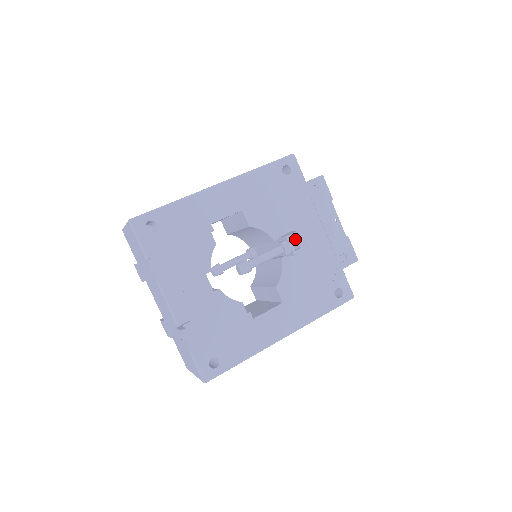
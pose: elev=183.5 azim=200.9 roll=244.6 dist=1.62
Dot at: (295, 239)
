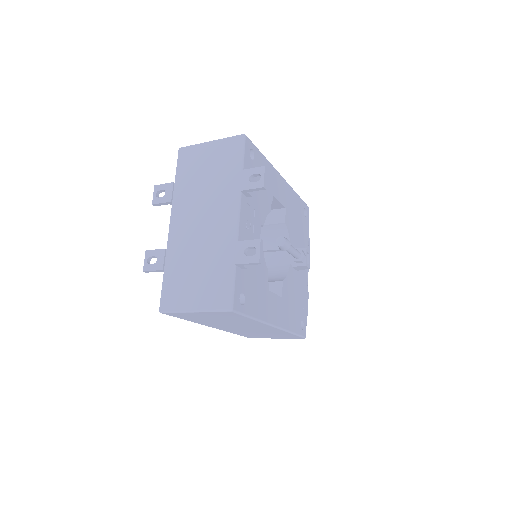
Dot at: occluded
